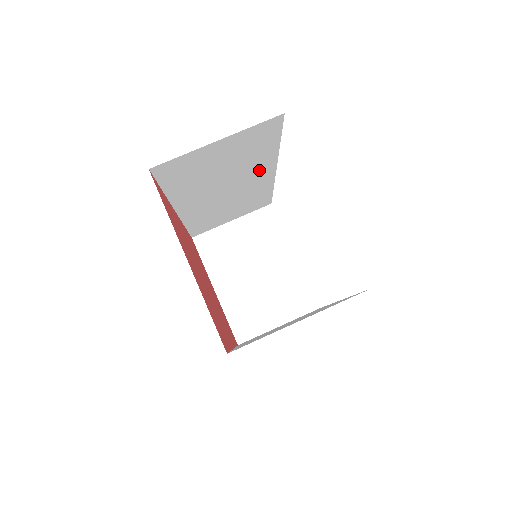
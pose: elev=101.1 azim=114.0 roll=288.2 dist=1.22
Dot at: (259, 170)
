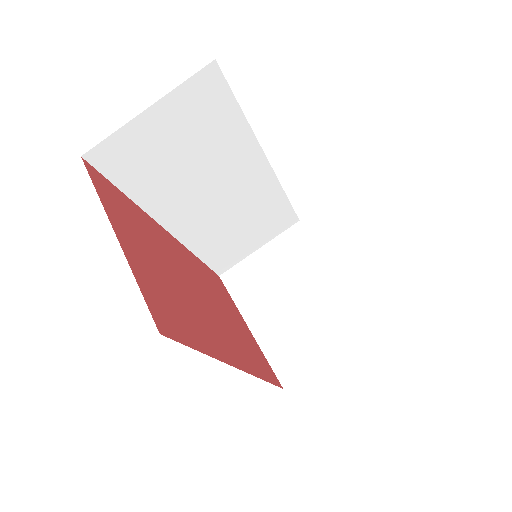
Dot at: (243, 161)
